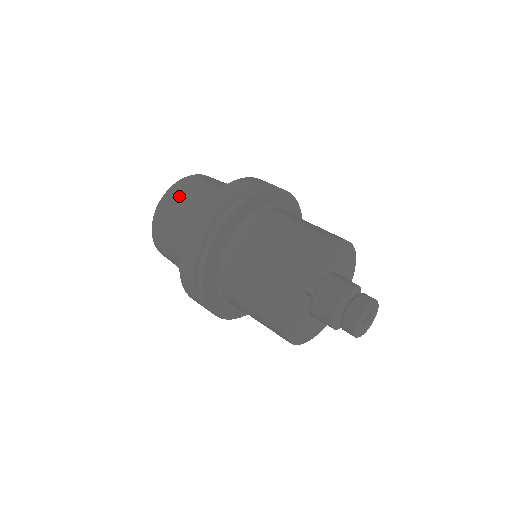
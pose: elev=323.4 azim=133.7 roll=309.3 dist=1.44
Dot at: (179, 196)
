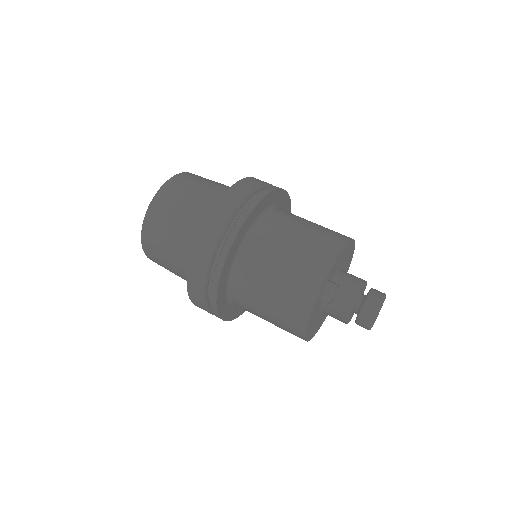
Dot at: (168, 207)
